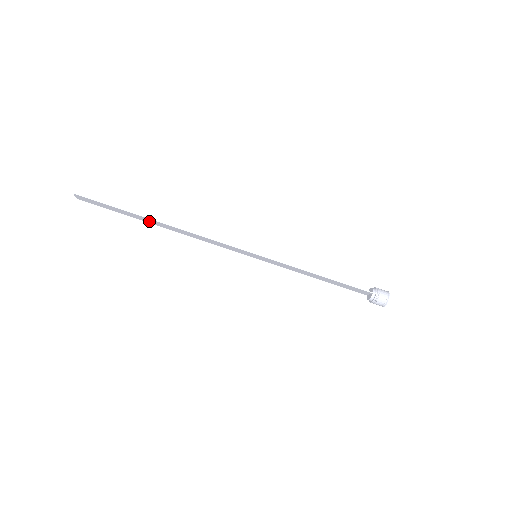
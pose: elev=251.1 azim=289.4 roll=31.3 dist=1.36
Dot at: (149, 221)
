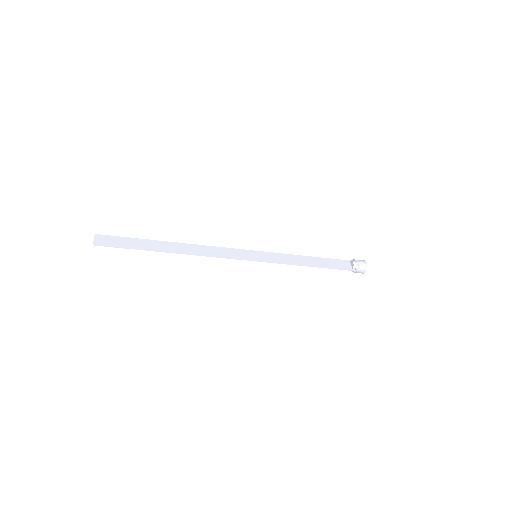
Dot at: (162, 245)
